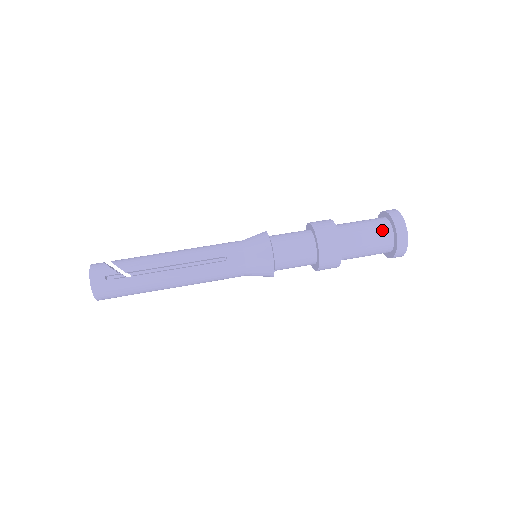
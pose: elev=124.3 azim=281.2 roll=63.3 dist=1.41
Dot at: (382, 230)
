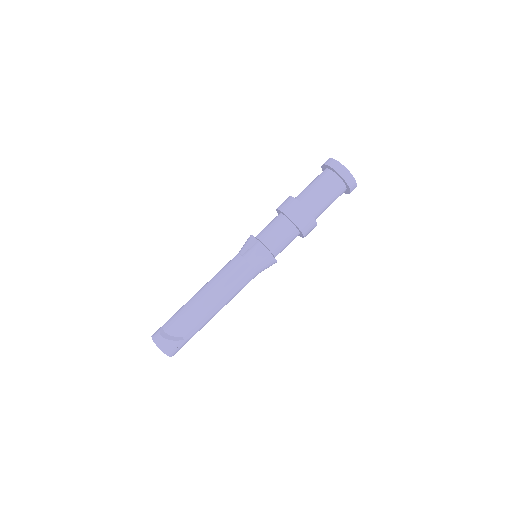
Dot at: (339, 191)
